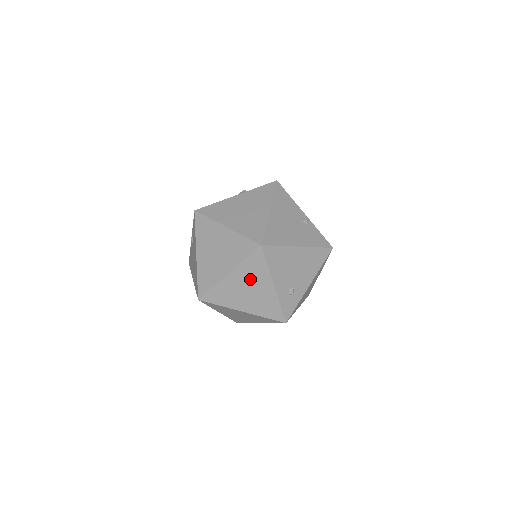
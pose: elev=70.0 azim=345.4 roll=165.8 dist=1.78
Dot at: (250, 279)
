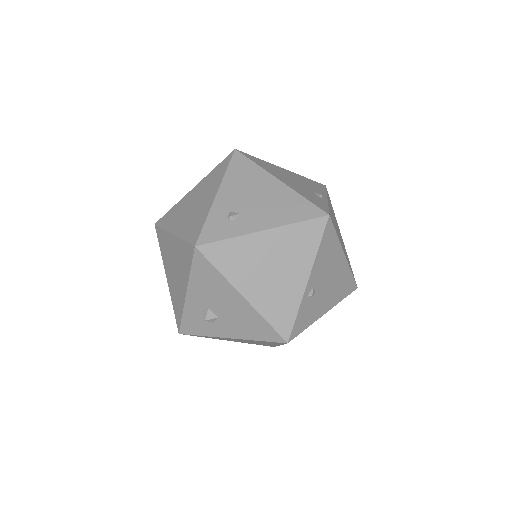
Dot at: (204, 190)
